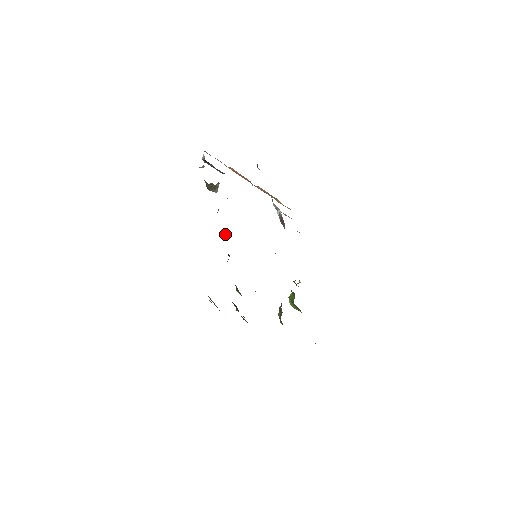
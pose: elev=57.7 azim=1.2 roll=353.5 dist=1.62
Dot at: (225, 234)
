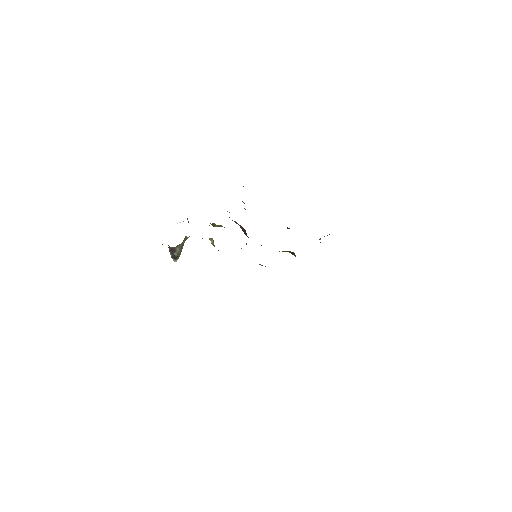
Dot at: occluded
